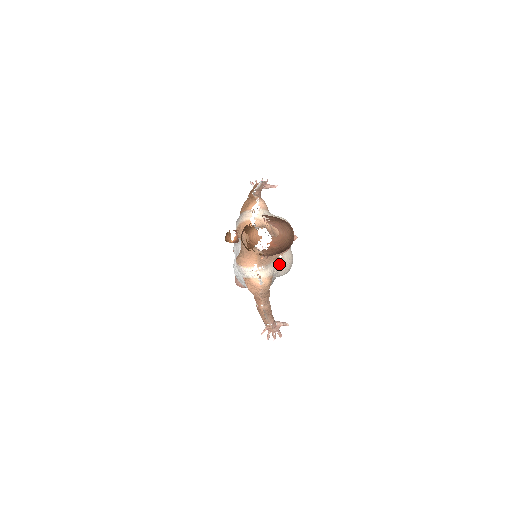
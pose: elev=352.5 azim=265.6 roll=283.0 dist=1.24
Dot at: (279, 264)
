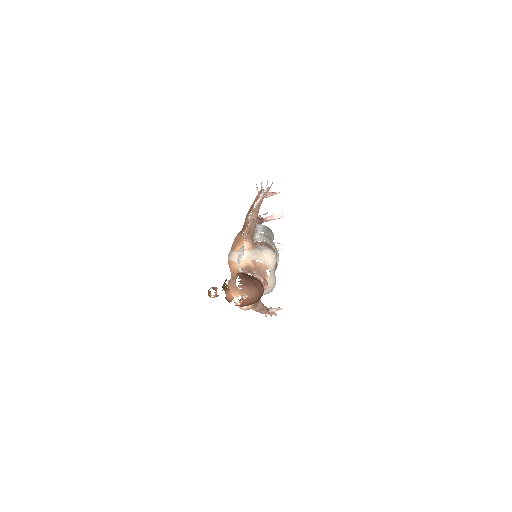
Dot at: occluded
